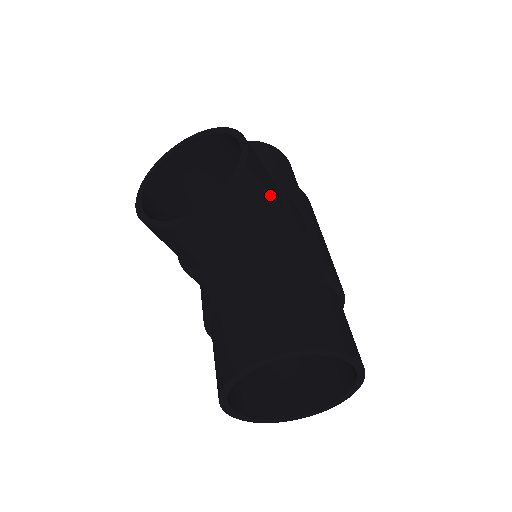
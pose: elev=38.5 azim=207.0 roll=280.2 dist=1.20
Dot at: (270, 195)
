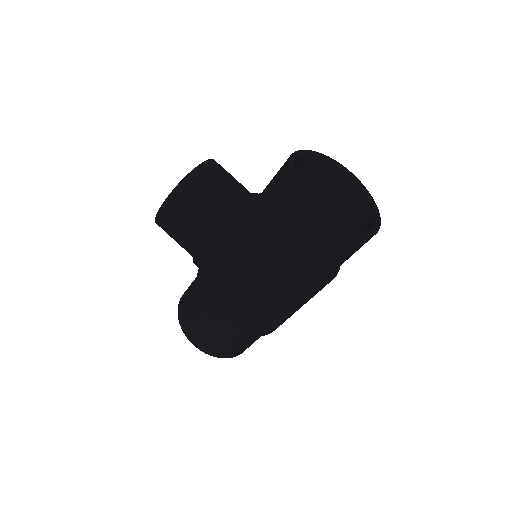
Dot at: occluded
